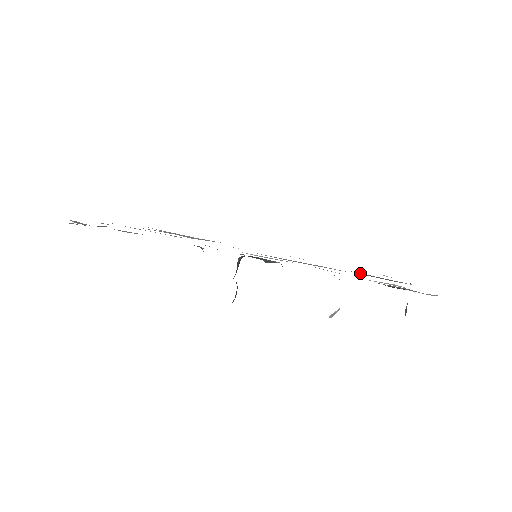
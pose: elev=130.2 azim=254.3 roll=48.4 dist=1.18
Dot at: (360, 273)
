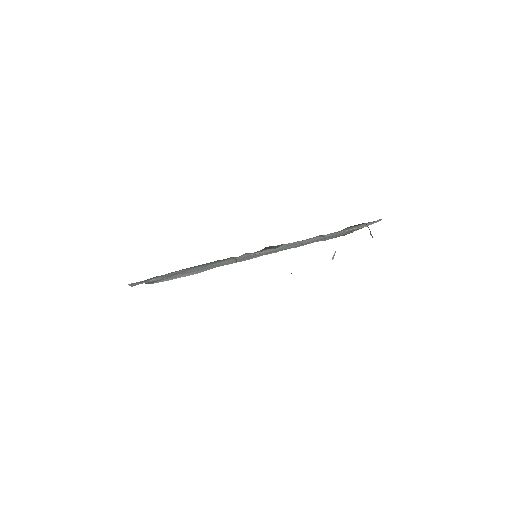
Dot at: (321, 240)
